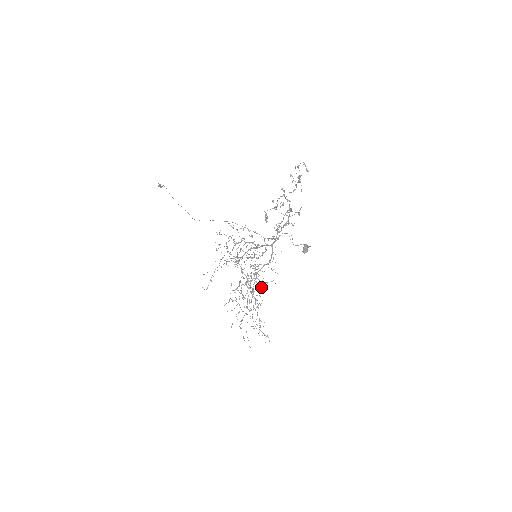
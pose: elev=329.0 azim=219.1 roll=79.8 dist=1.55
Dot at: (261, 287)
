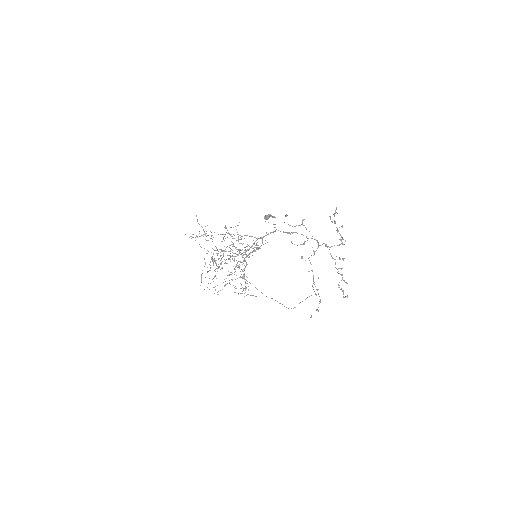
Dot at: occluded
